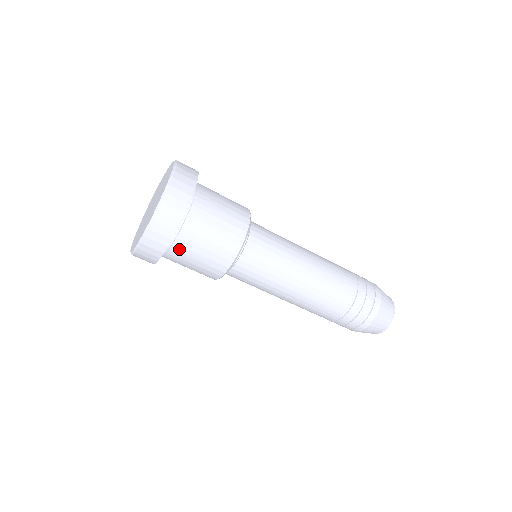
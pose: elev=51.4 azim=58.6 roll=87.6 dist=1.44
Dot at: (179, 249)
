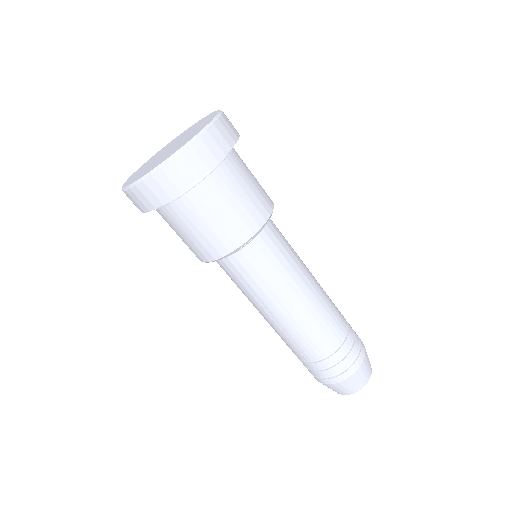
Dot at: (163, 216)
